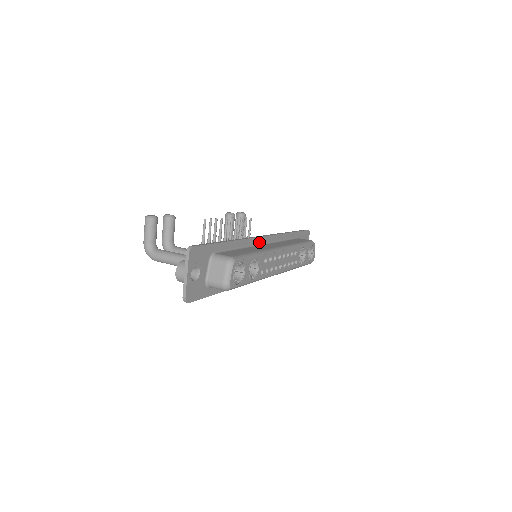
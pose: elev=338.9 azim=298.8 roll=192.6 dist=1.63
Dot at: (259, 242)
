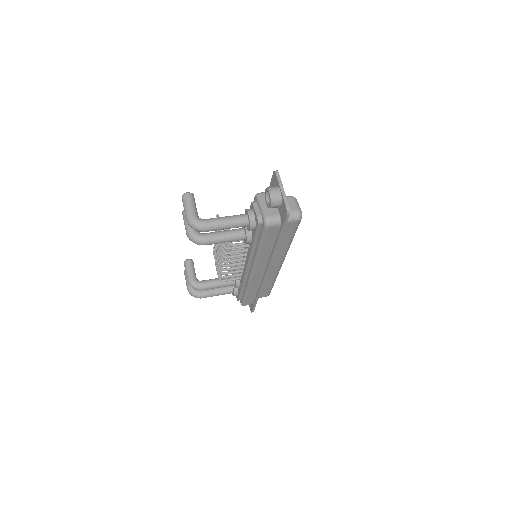
Dot at: occluded
